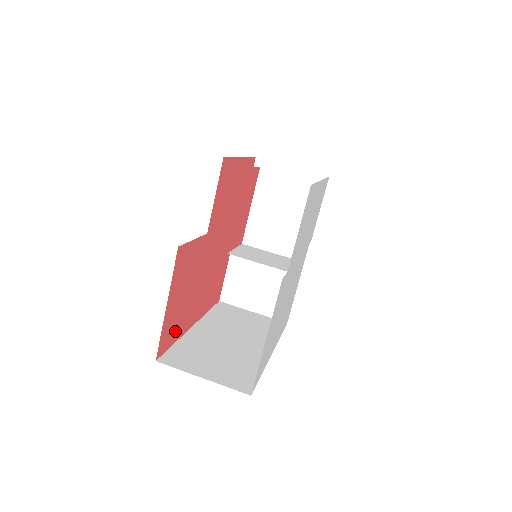
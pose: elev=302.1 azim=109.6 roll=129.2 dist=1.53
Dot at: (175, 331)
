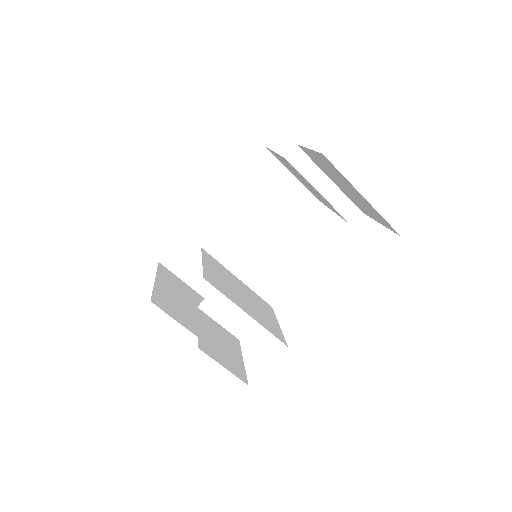
Dot at: occluded
